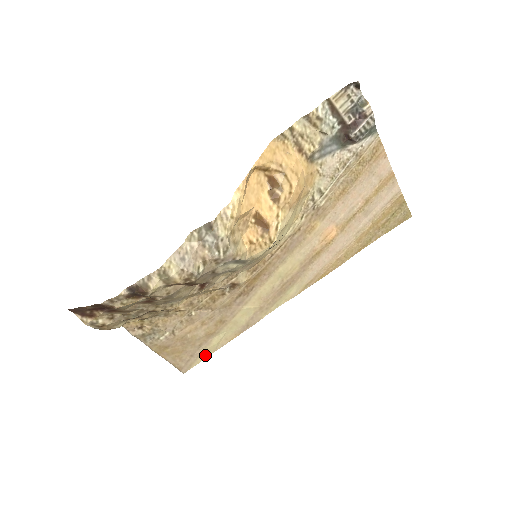
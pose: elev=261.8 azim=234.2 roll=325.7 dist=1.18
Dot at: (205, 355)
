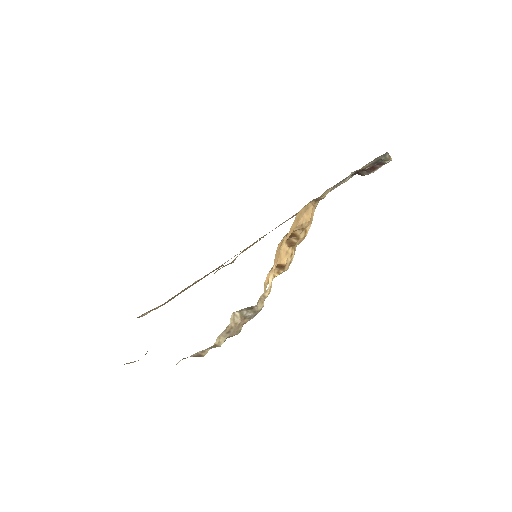
Dot at: occluded
